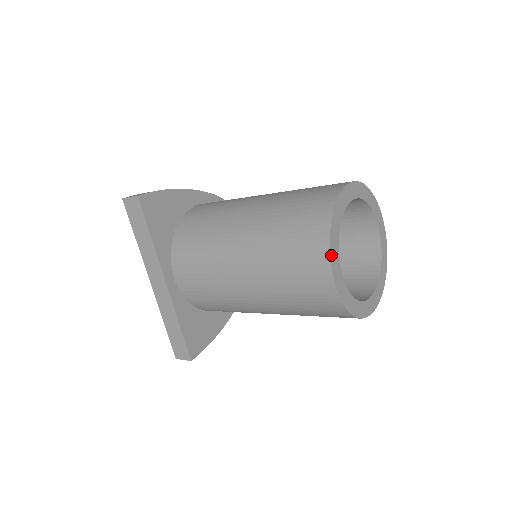
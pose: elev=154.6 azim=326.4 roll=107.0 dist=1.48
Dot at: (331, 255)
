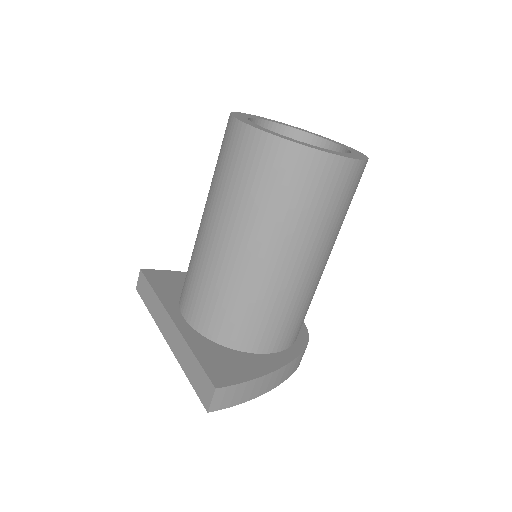
Dot at: (234, 116)
